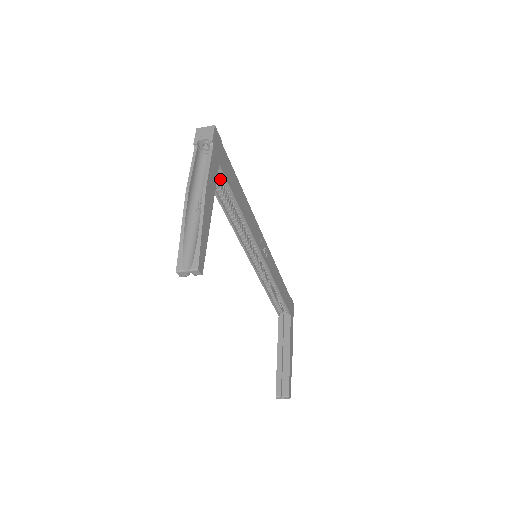
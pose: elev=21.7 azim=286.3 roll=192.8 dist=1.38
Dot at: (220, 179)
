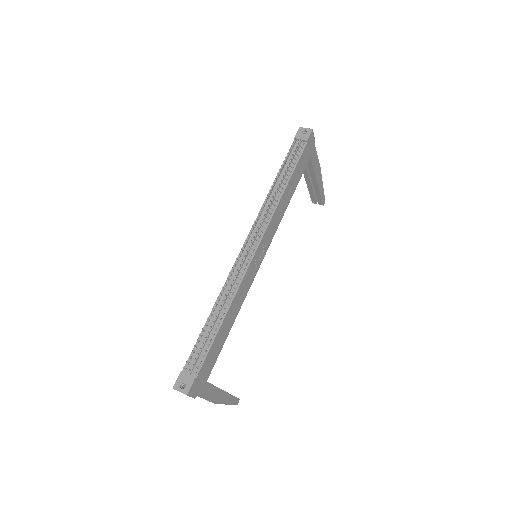
Dot at: occluded
